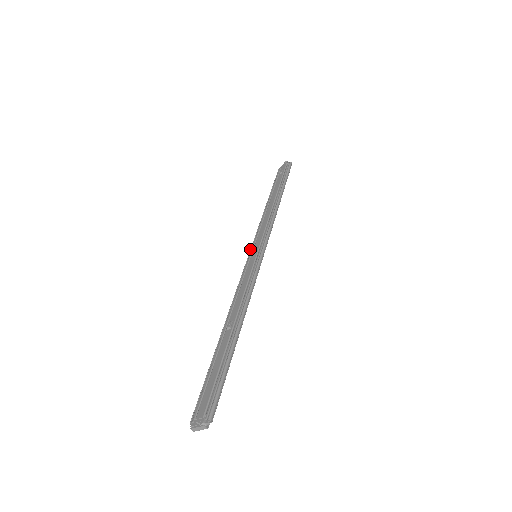
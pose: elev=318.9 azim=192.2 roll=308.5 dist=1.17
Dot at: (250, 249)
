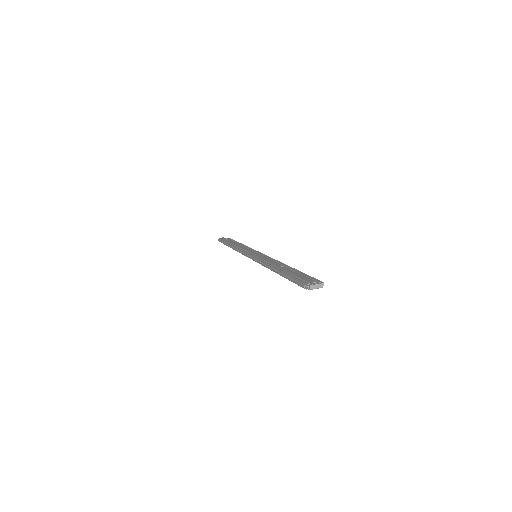
Dot at: (246, 253)
